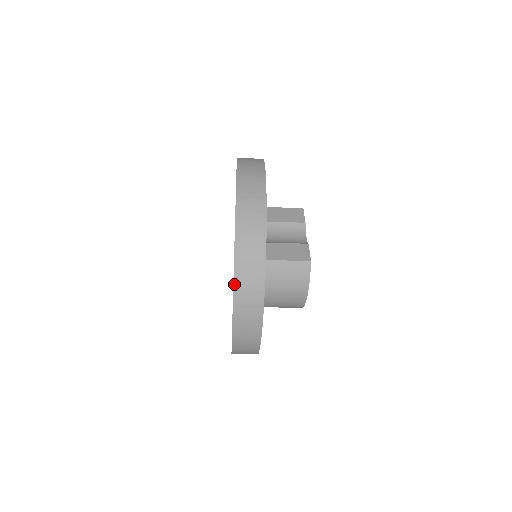
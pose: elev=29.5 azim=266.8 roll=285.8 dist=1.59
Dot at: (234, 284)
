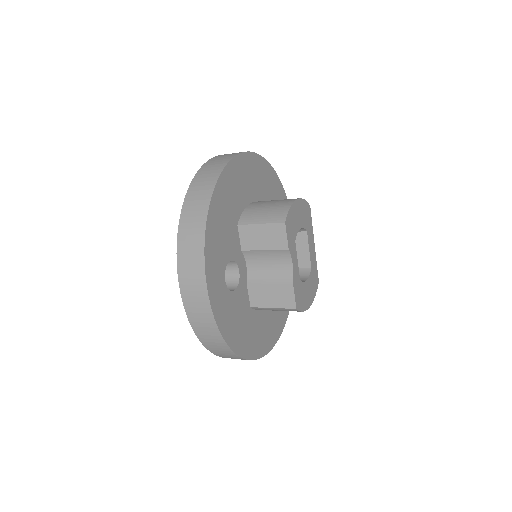
Dot at: occluded
